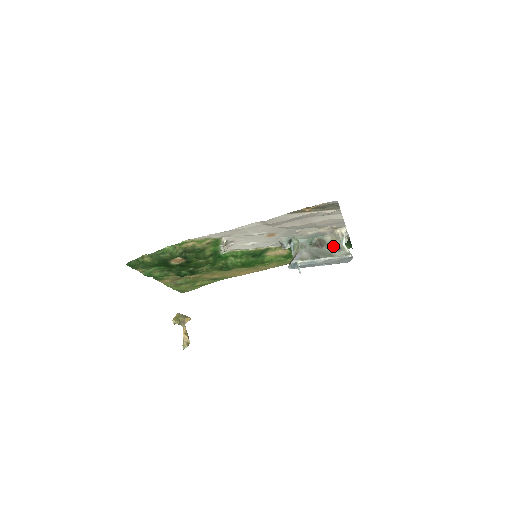
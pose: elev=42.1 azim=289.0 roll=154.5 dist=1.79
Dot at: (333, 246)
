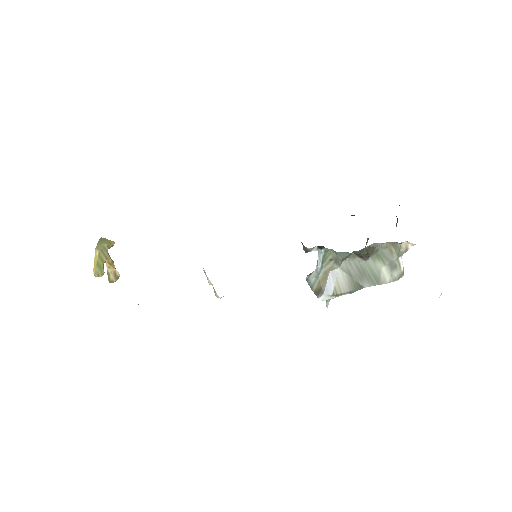
Dot at: (384, 258)
